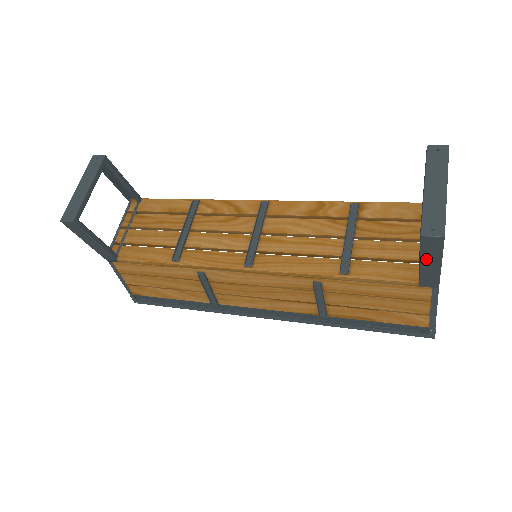
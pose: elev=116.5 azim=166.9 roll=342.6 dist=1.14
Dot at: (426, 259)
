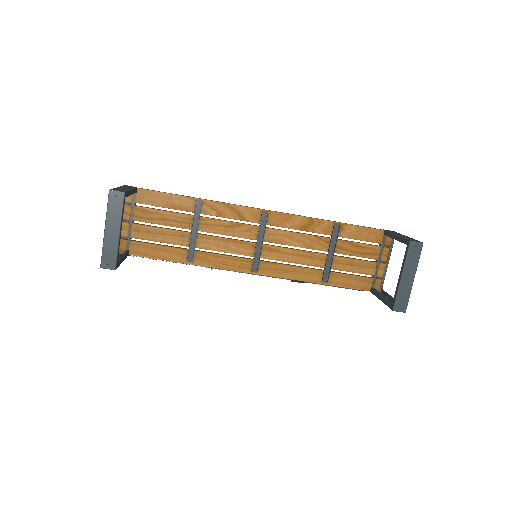
Dot at: occluded
